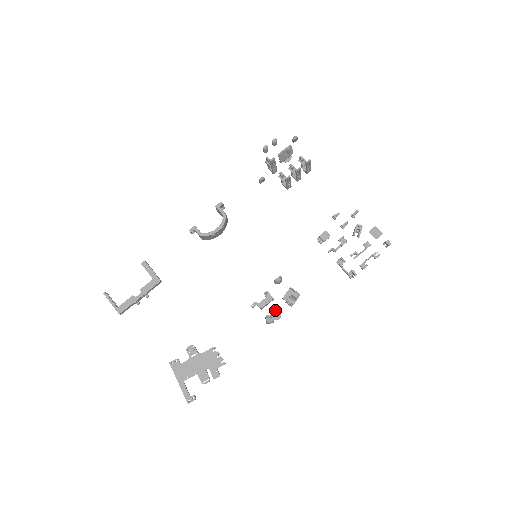
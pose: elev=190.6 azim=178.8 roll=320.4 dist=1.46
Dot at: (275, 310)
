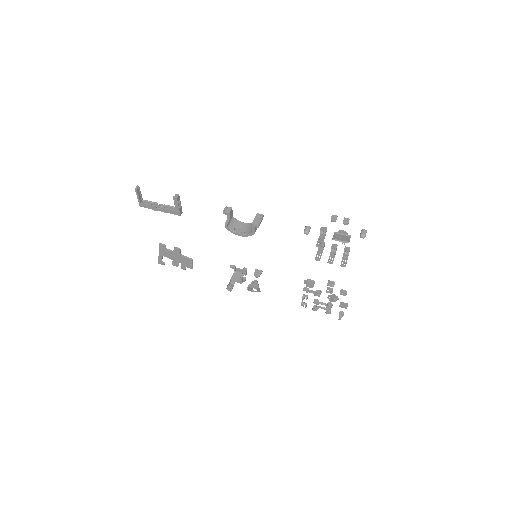
Dot at: occluded
